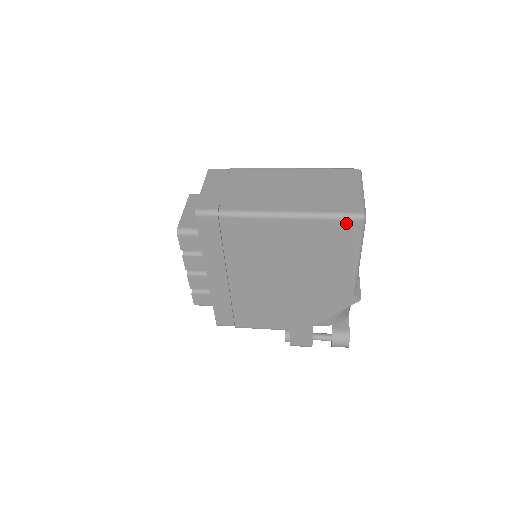
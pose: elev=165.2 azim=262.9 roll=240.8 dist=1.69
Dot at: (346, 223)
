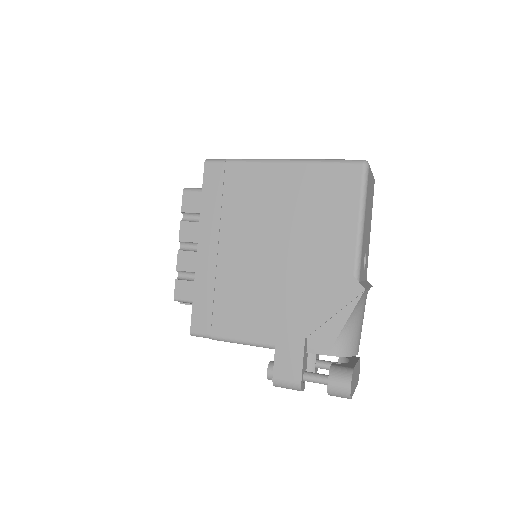
Dot at: (347, 168)
